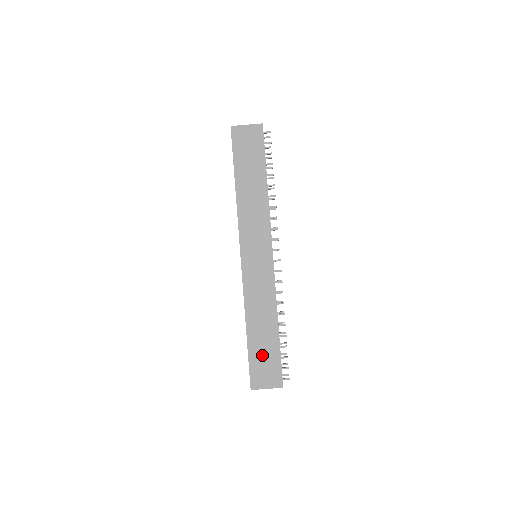
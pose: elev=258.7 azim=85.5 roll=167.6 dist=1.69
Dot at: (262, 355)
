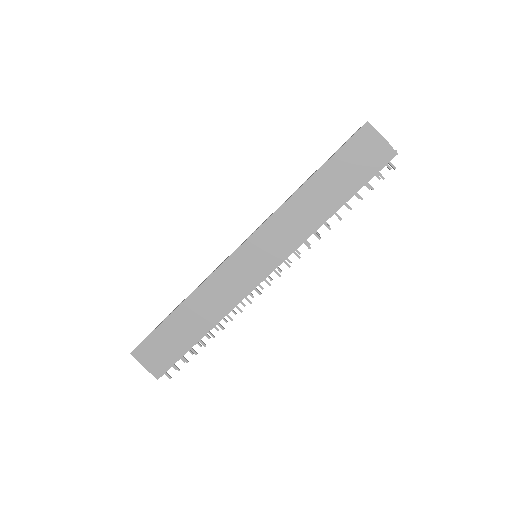
Dot at: (169, 339)
